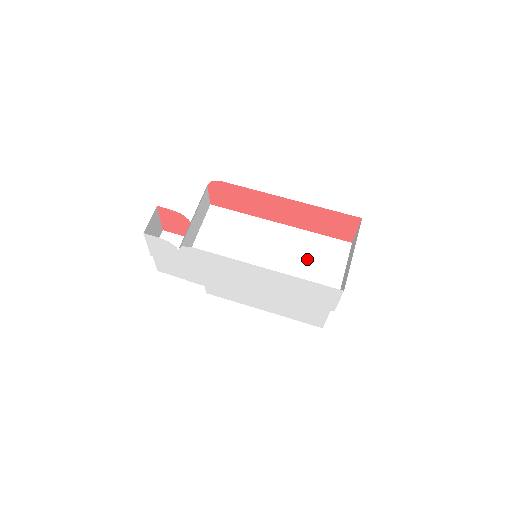
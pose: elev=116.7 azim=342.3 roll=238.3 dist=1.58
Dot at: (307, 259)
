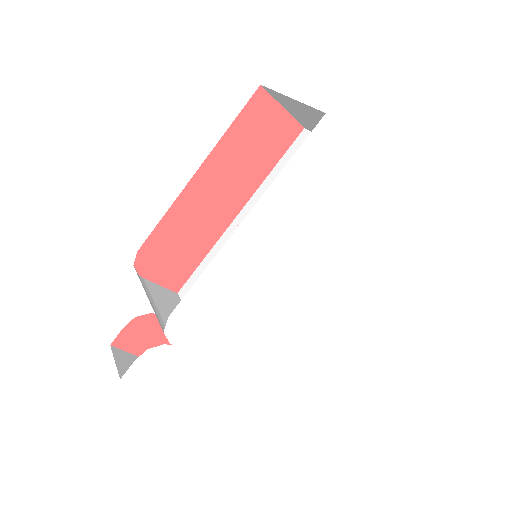
Dot at: occluded
